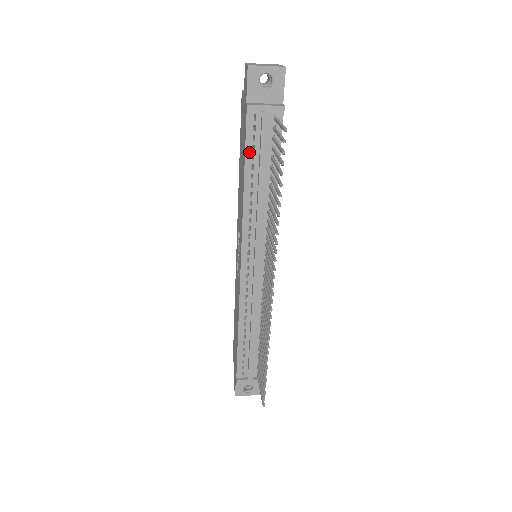
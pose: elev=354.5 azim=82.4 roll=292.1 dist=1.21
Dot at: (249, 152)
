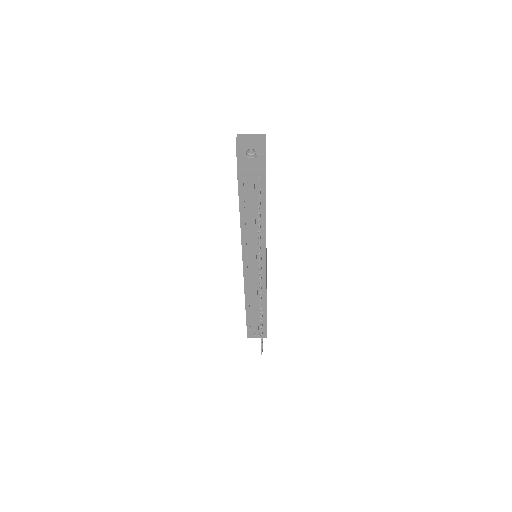
Dot at: (242, 200)
